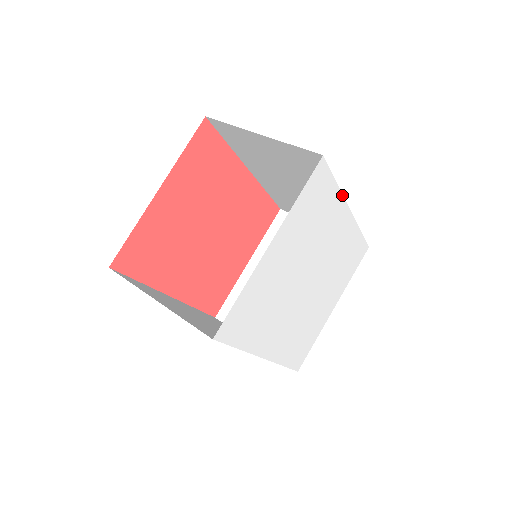
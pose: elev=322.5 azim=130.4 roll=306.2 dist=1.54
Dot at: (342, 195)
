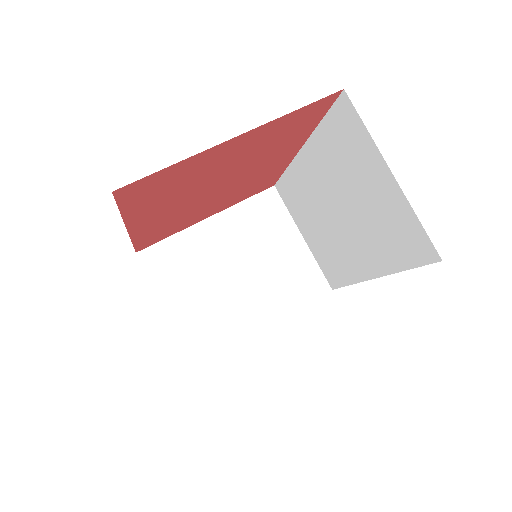
Dot at: occluded
